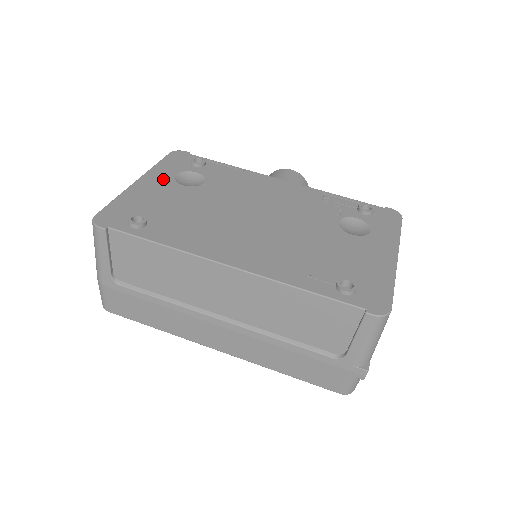
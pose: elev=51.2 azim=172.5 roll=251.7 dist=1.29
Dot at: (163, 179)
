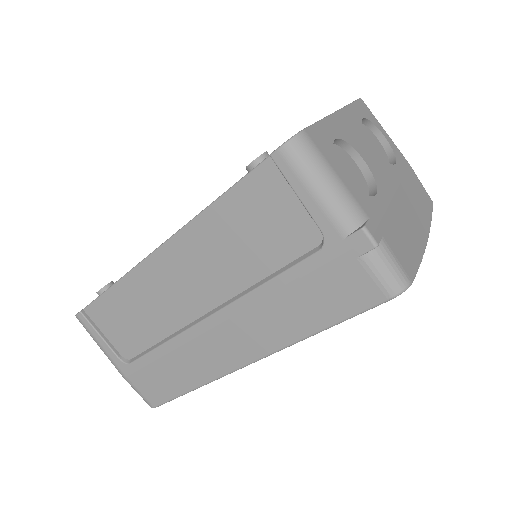
Dot at: occluded
